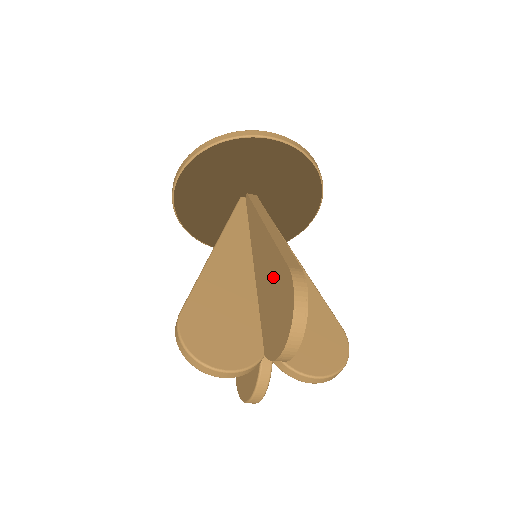
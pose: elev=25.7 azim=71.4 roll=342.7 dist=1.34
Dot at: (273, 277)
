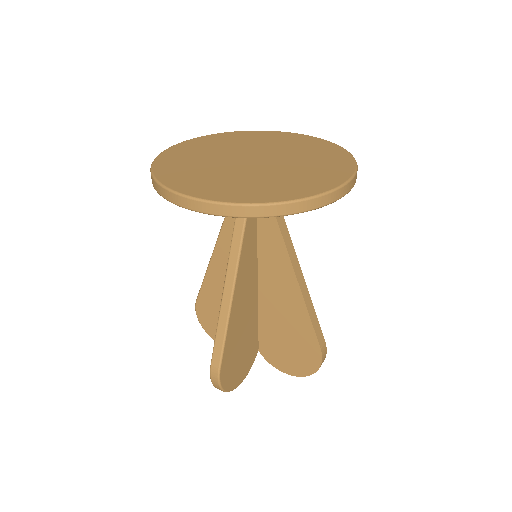
Dot at: (294, 328)
